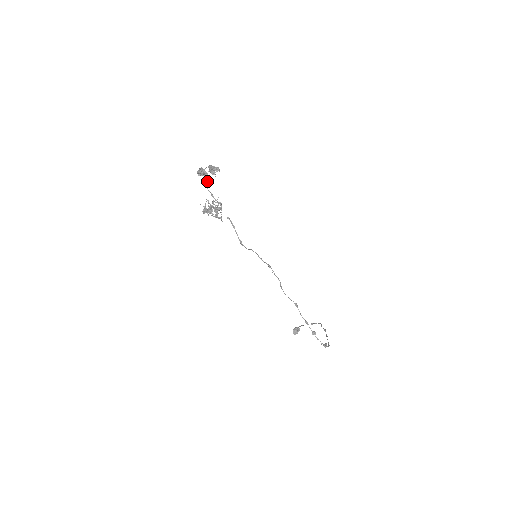
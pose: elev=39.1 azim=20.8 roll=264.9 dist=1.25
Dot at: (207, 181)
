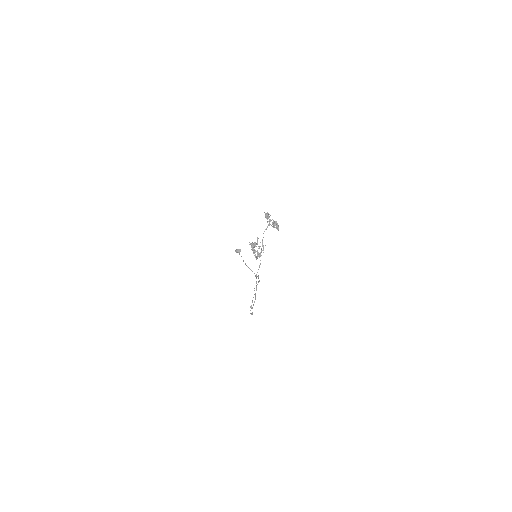
Dot at: occluded
